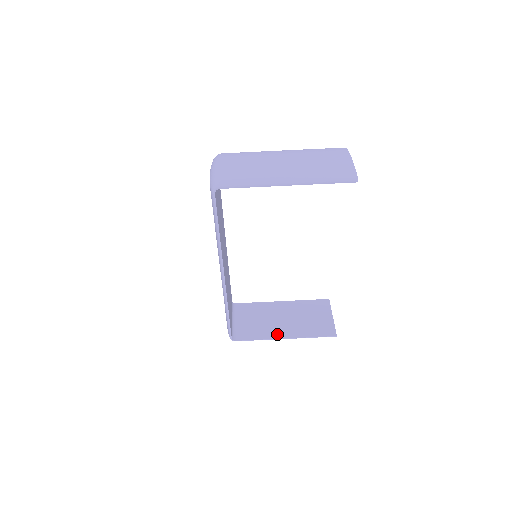
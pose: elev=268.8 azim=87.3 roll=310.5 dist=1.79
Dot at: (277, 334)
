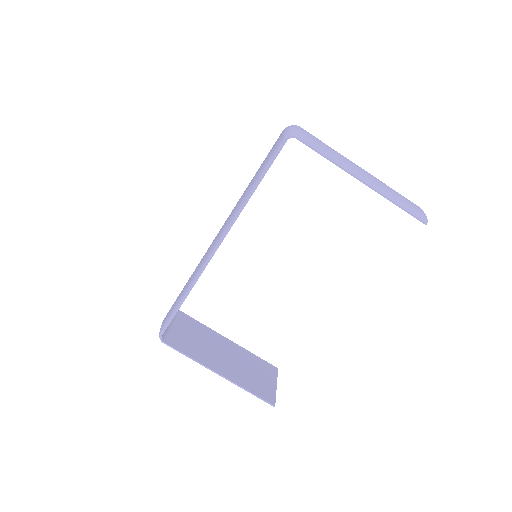
Dot at: (212, 364)
